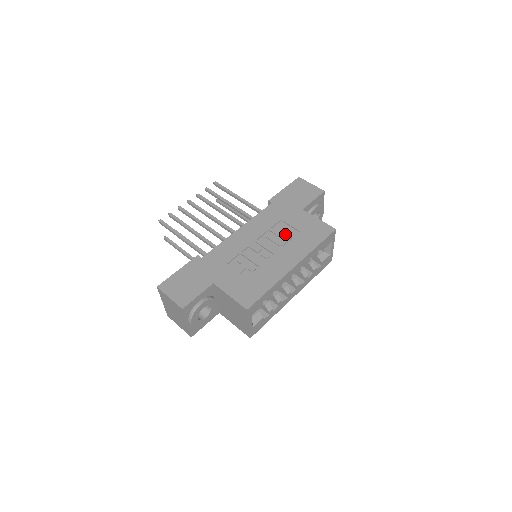
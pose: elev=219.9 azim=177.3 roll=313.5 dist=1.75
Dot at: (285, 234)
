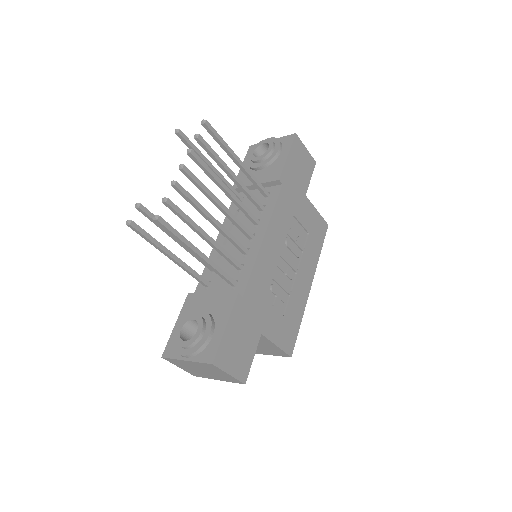
Dot at: (300, 239)
